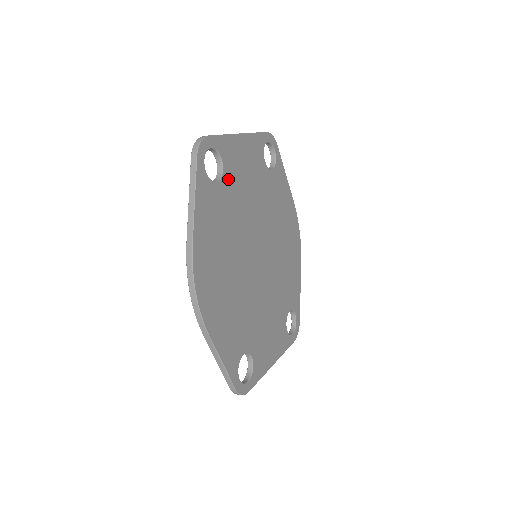
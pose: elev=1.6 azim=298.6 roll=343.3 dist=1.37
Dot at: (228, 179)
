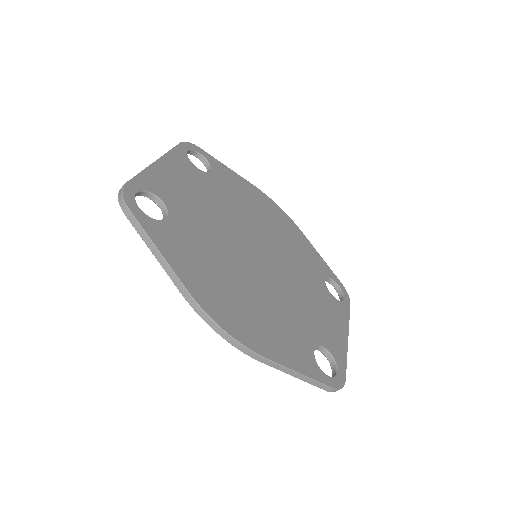
Dot at: (175, 208)
